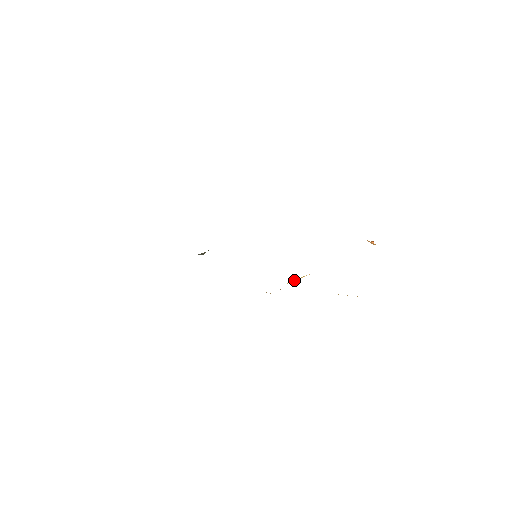
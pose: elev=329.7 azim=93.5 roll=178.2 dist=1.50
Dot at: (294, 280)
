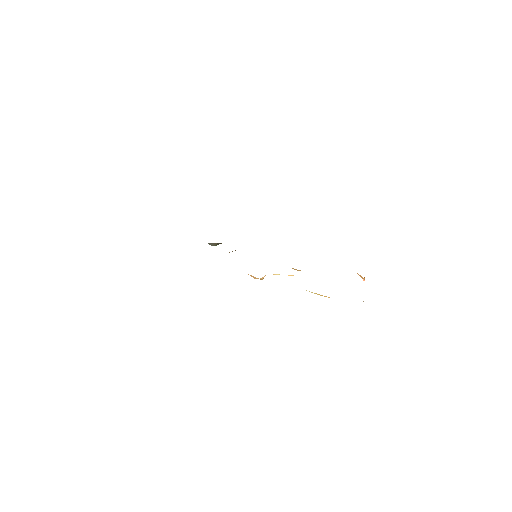
Dot at: (279, 274)
